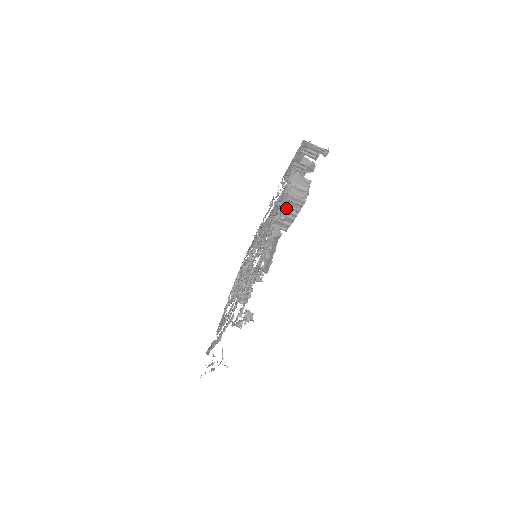
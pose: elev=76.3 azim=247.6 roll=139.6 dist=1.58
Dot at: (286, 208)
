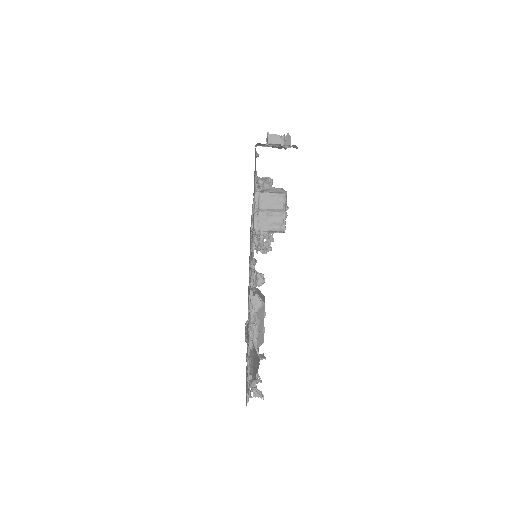
Dot at: occluded
